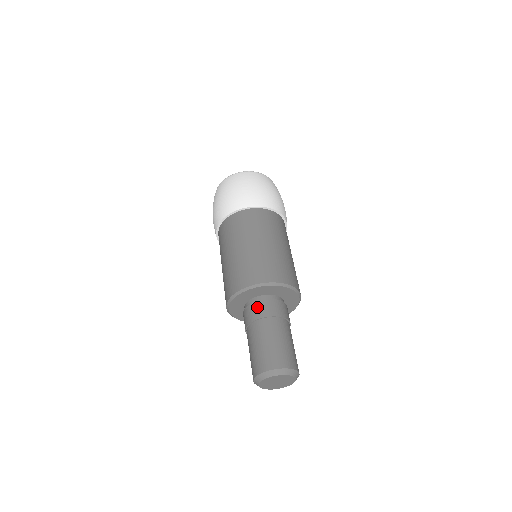
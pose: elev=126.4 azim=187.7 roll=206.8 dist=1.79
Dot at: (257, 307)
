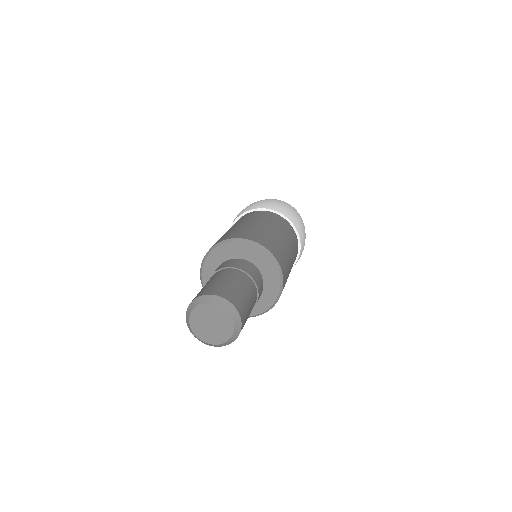
Dot at: (246, 264)
